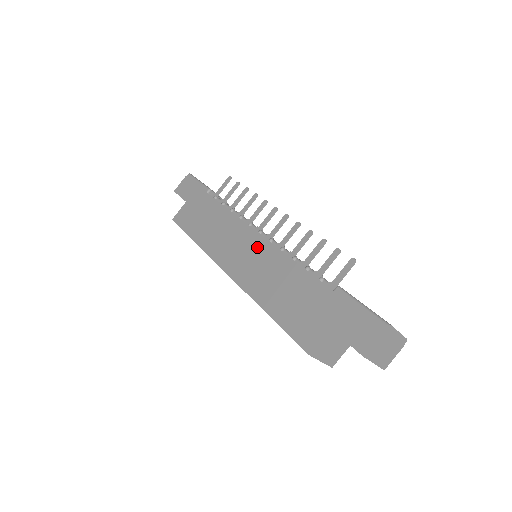
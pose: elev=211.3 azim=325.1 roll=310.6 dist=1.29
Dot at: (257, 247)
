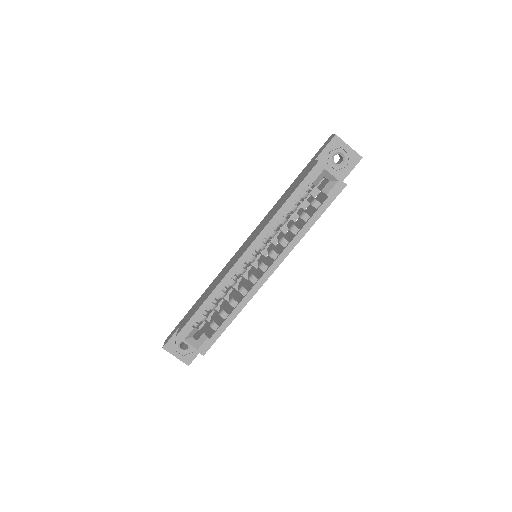
Dot at: (250, 237)
